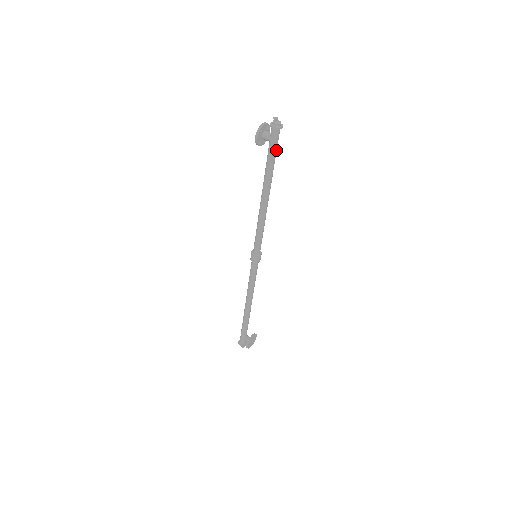
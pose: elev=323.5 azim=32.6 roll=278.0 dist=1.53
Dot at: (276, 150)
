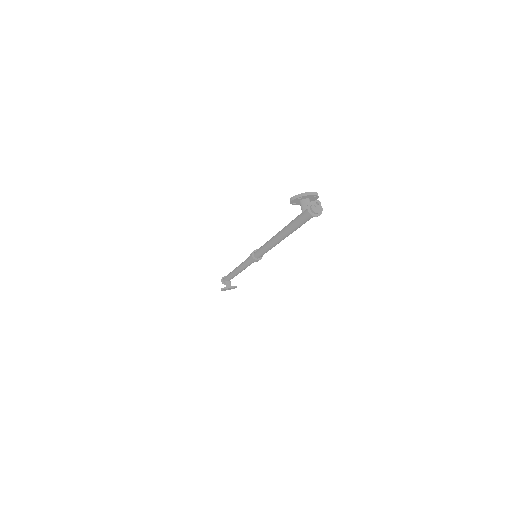
Dot at: (304, 223)
